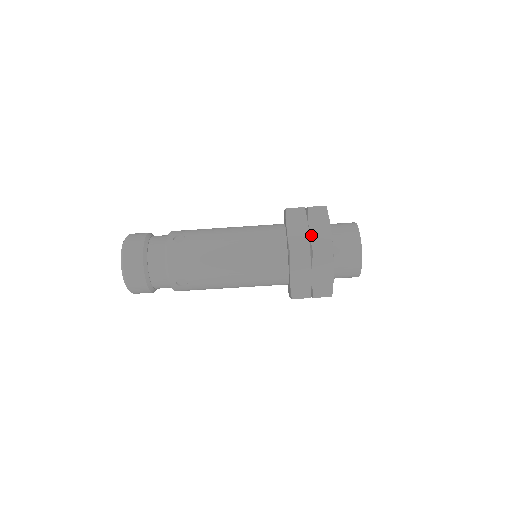
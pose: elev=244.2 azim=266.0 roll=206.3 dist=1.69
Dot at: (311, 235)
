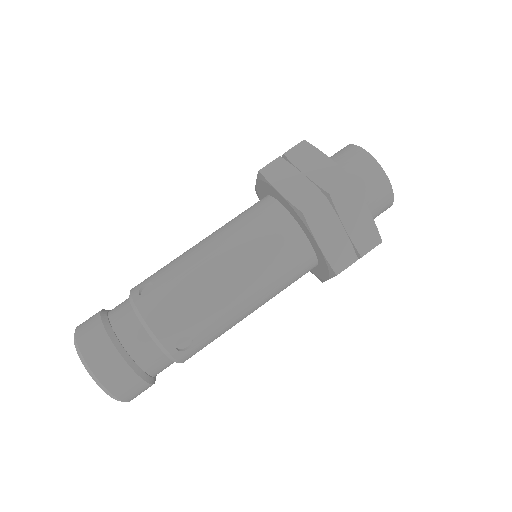
Dot at: (312, 178)
